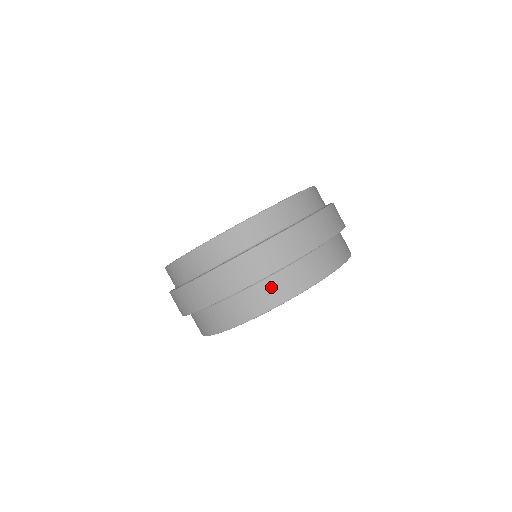
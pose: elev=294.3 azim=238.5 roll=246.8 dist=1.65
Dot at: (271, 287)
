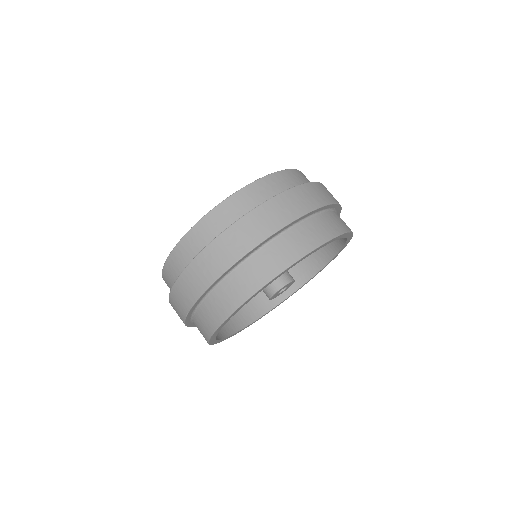
Dot at: (263, 260)
